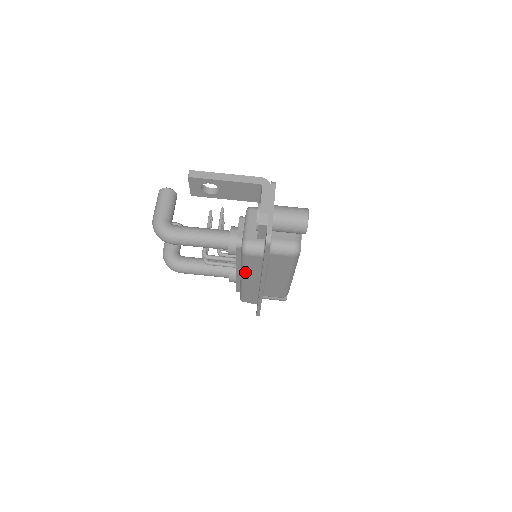
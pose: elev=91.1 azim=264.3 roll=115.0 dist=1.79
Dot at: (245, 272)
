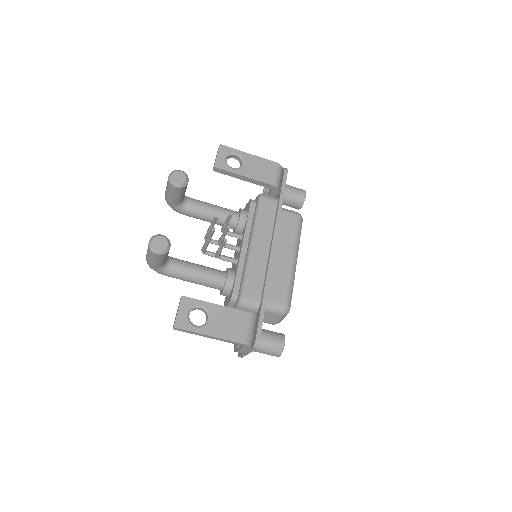
Dot at: occluded
